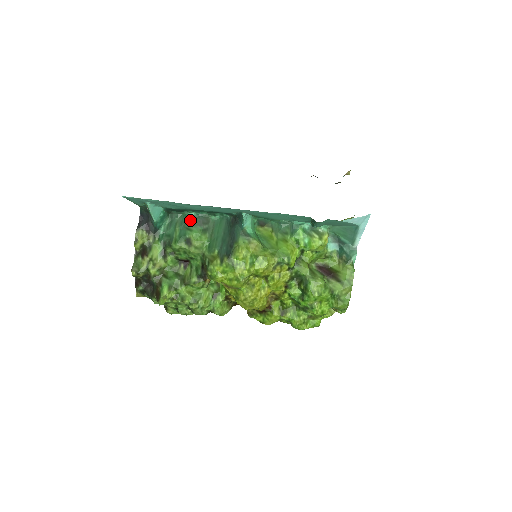
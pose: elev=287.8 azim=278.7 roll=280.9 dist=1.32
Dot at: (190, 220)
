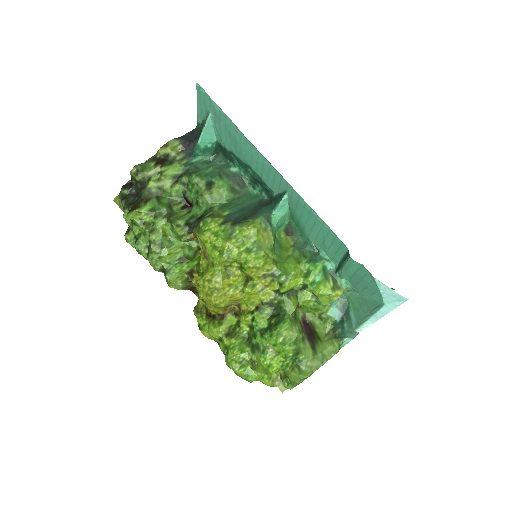
Dot at: (229, 172)
